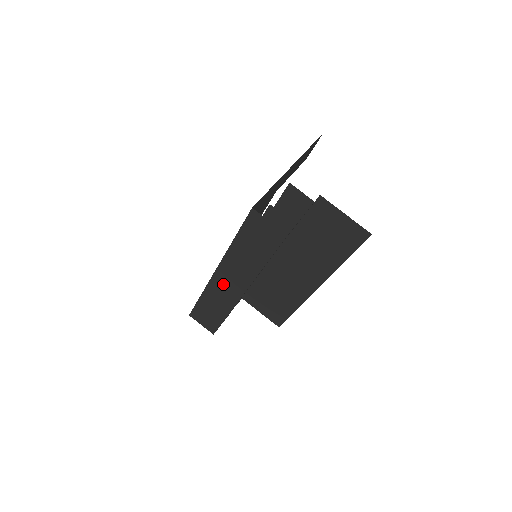
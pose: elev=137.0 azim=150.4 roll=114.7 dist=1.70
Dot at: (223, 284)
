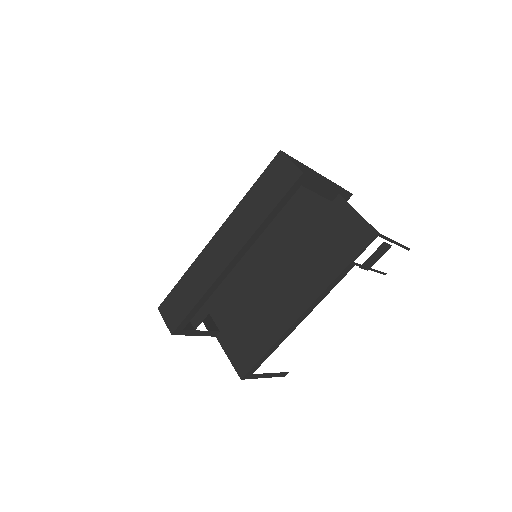
Dot at: (215, 251)
